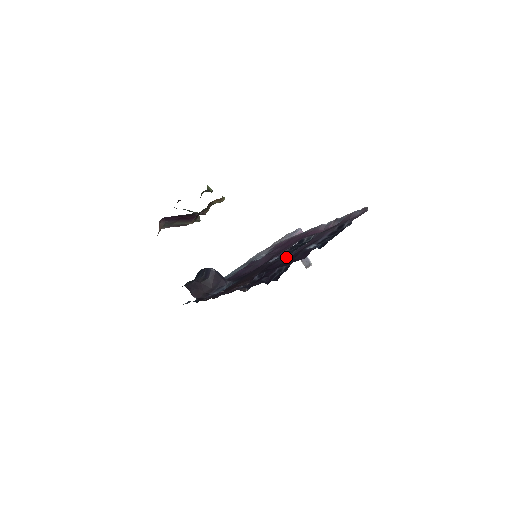
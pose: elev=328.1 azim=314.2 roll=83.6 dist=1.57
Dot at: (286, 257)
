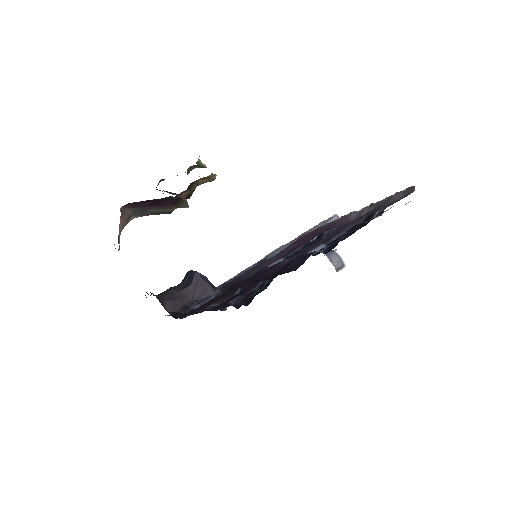
Dot at: (284, 262)
